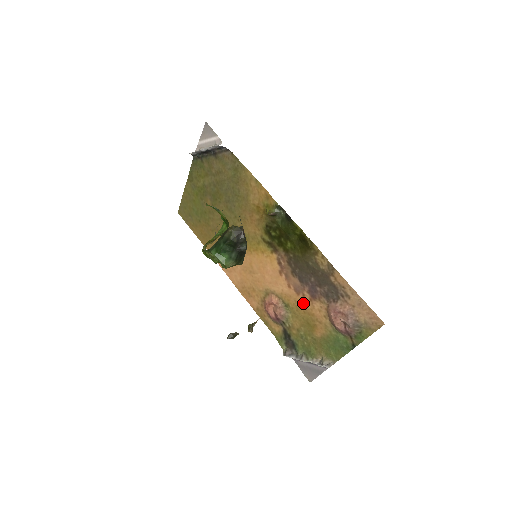
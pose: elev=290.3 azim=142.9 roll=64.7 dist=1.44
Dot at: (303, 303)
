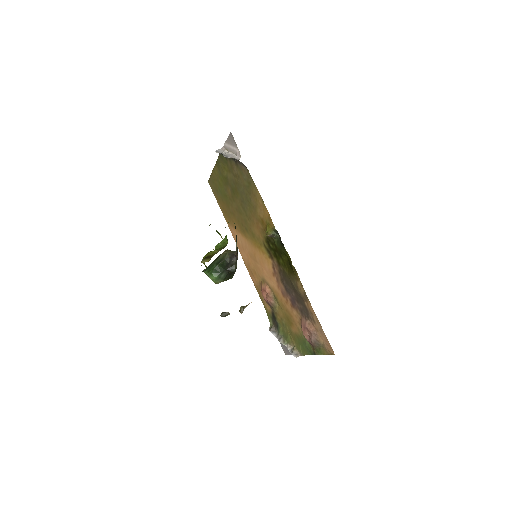
Dot at: (286, 304)
